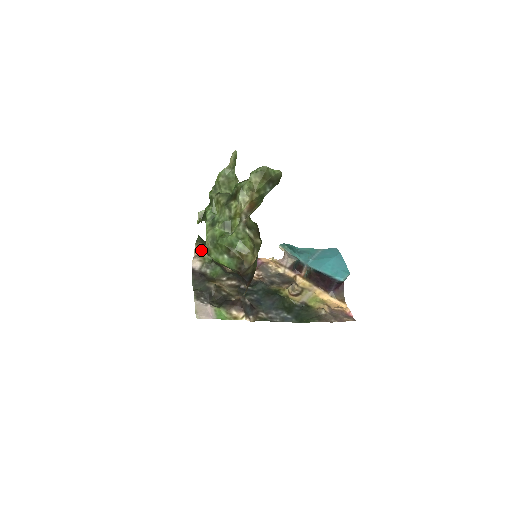
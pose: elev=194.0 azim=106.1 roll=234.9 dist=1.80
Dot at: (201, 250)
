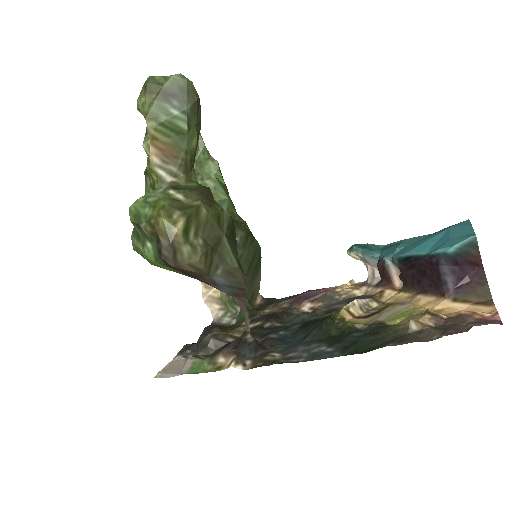
Dot at: (213, 289)
